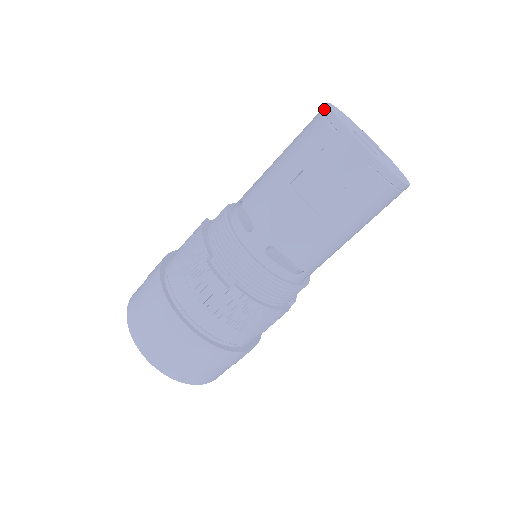
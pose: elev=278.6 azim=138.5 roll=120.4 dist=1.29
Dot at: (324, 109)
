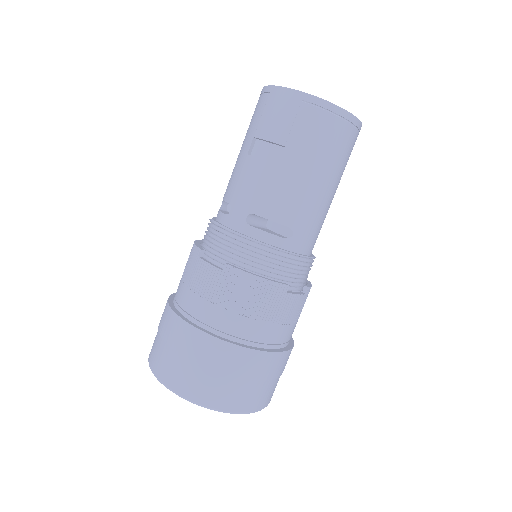
Dot at: occluded
